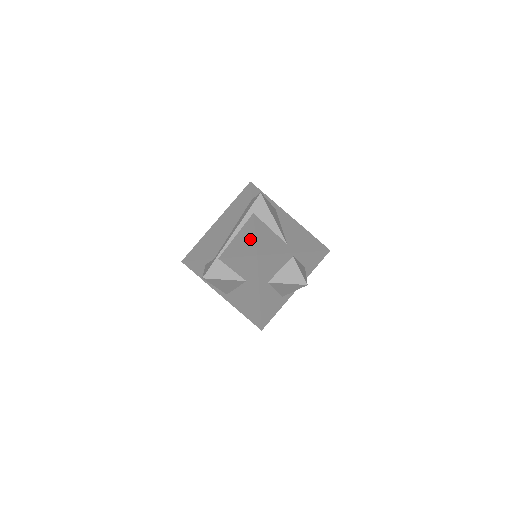
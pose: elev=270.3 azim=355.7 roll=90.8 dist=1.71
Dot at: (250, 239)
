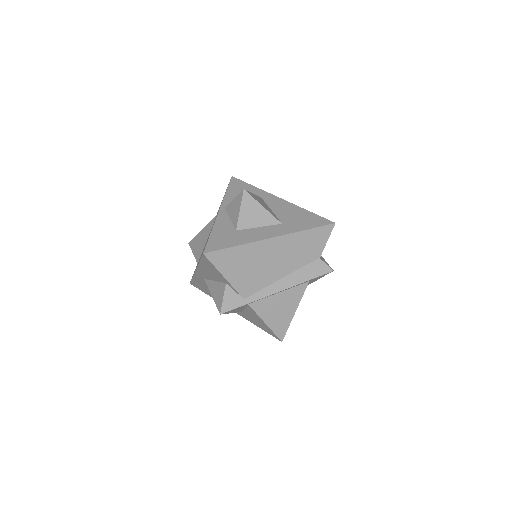
Dot at: (288, 315)
